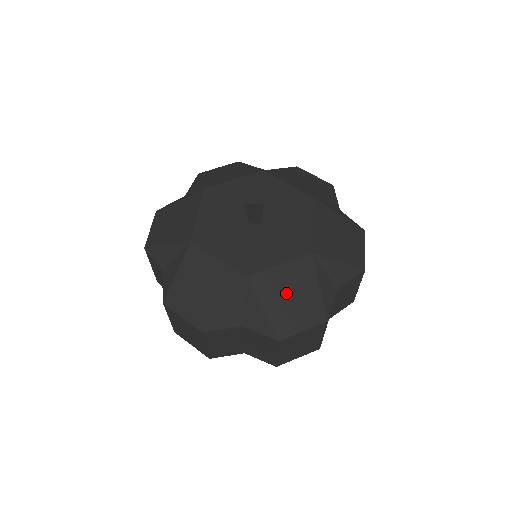
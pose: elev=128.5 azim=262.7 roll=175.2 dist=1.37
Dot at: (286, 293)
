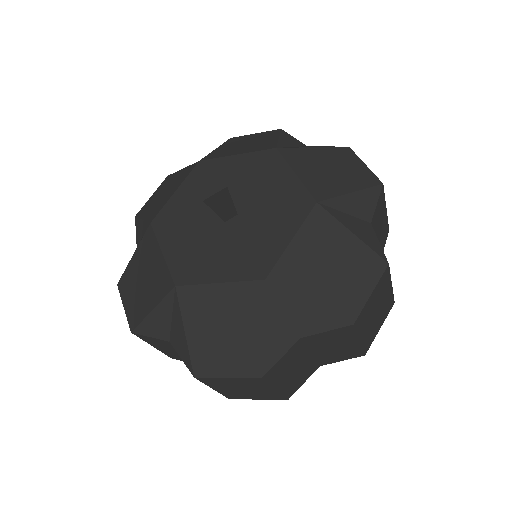
Dot at: (322, 266)
